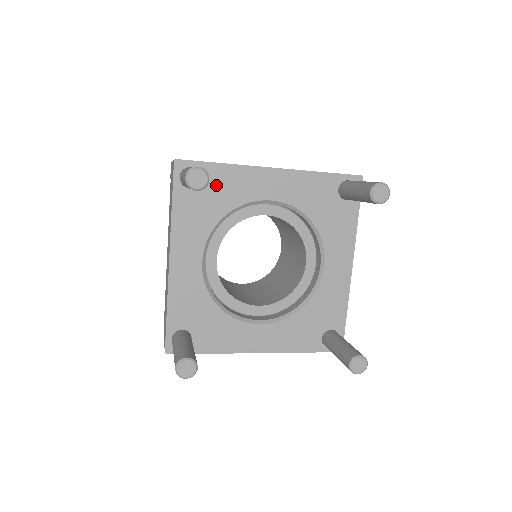
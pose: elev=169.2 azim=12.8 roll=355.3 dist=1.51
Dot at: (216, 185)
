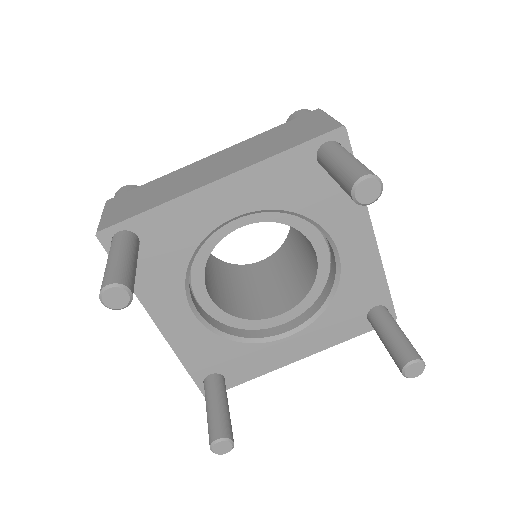
Dot at: (160, 235)
